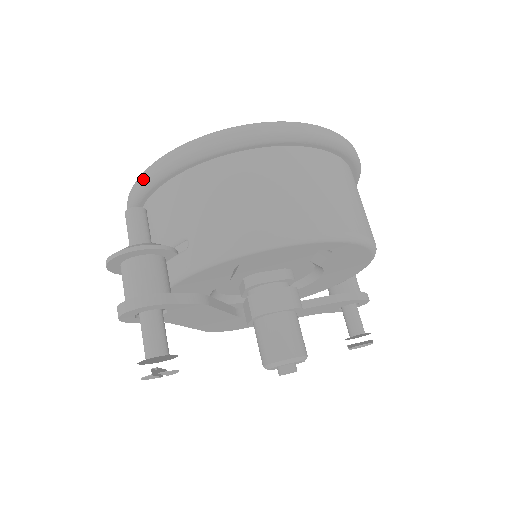
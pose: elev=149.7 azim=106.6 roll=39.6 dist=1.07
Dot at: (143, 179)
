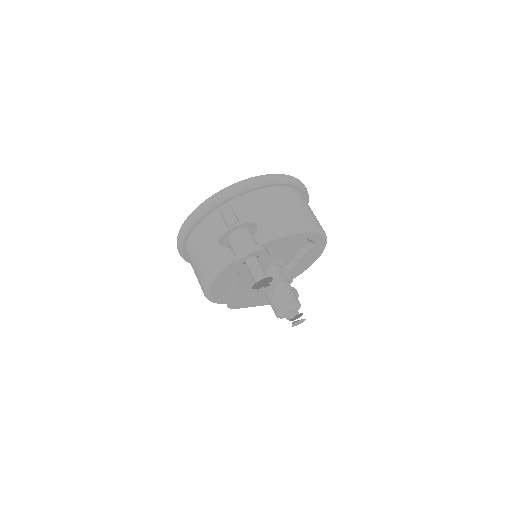
Dot at: (224, 193)
